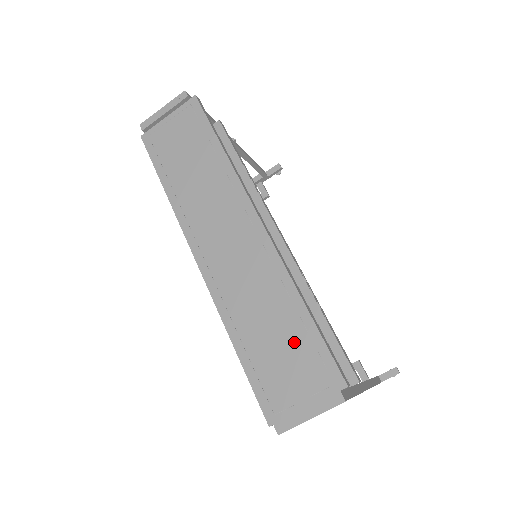
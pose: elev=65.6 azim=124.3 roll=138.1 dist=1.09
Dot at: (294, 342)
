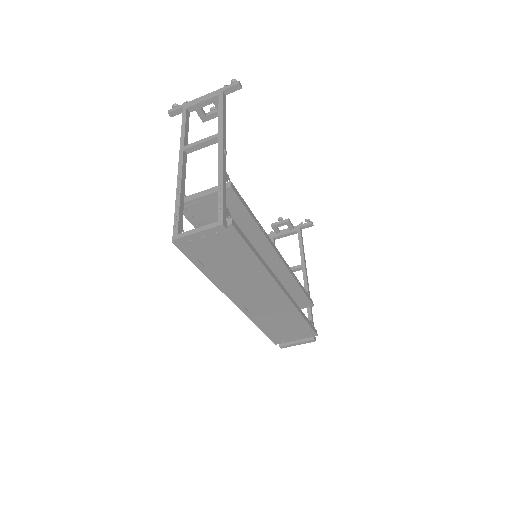
Dot at: (294, 327)
